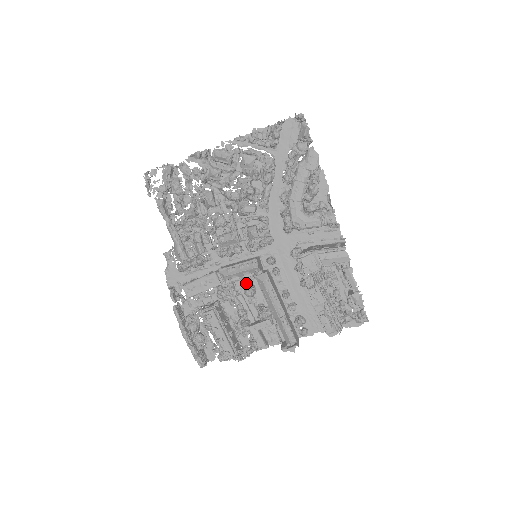
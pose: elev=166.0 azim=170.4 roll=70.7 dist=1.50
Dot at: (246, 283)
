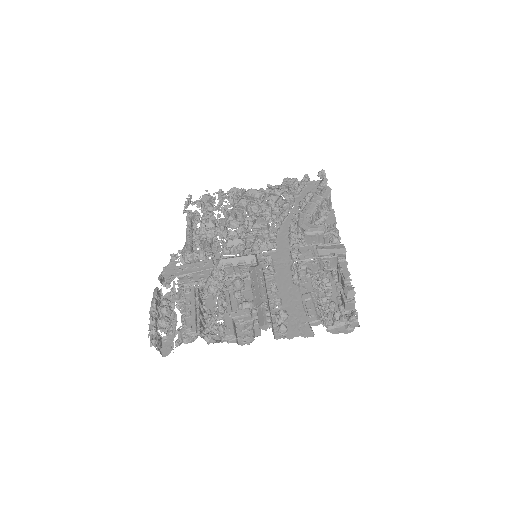
Dot at: occluded
